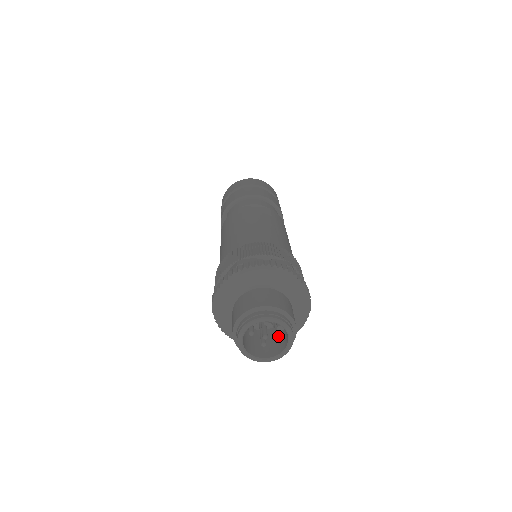
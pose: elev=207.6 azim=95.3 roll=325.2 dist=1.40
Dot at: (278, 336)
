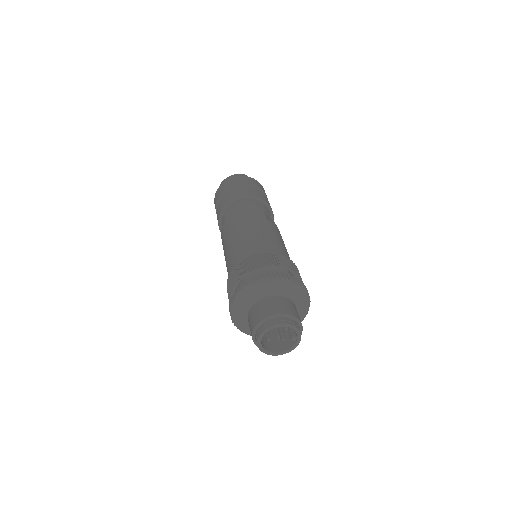
Dot at: occluded
